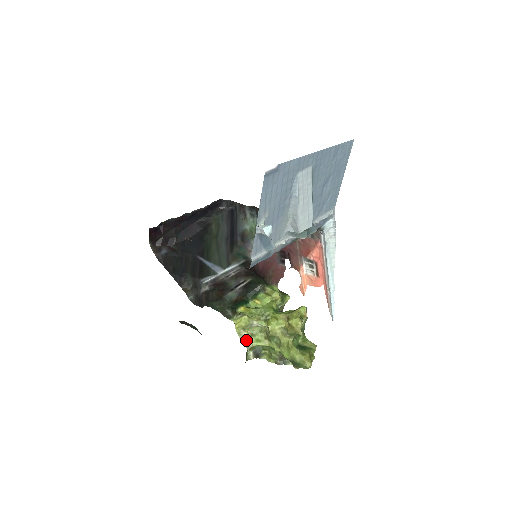
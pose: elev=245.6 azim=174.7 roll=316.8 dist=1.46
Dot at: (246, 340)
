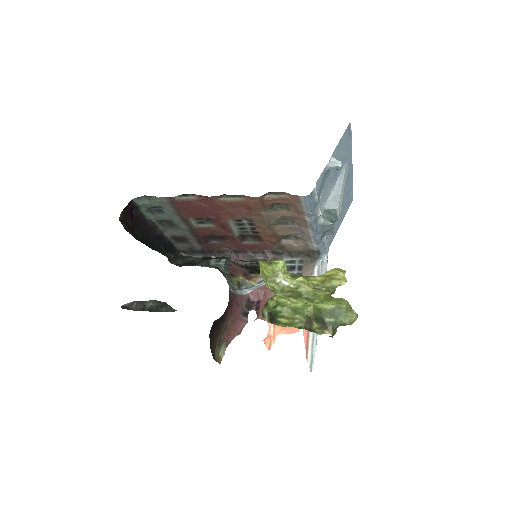
Dot at: (269, 289)
